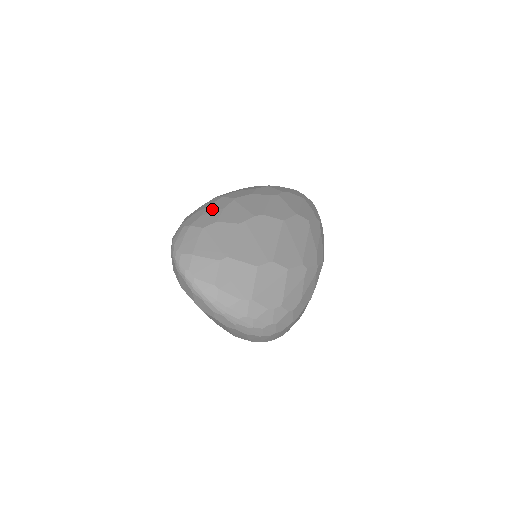
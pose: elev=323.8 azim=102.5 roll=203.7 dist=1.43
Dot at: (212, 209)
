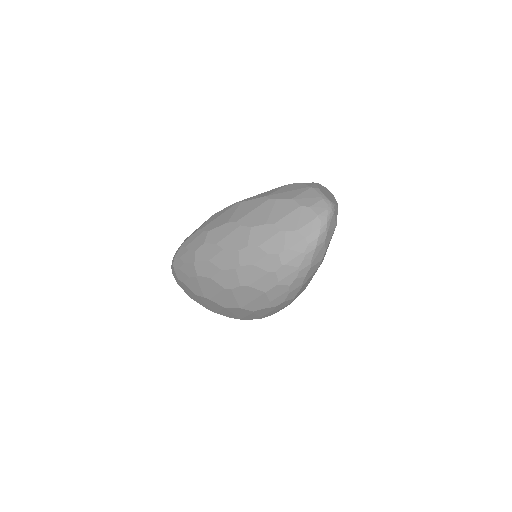
Dot at: (184, 270)
